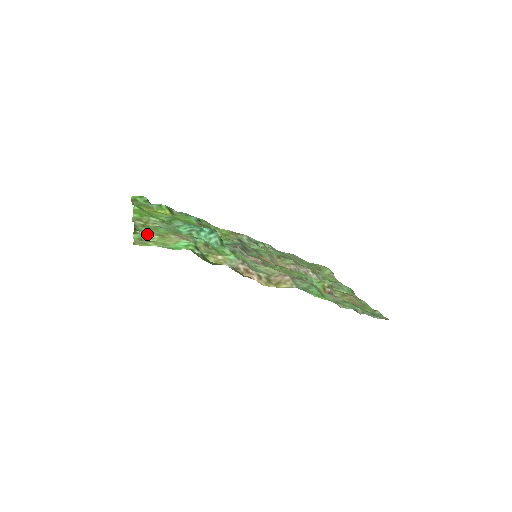
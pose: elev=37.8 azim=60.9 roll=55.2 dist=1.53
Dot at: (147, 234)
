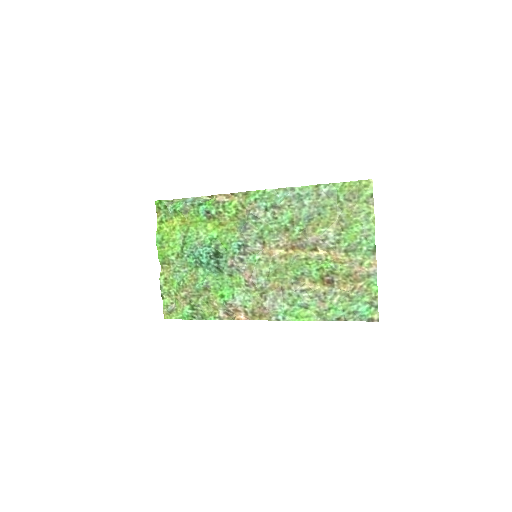
Dot at: (169, 297)
